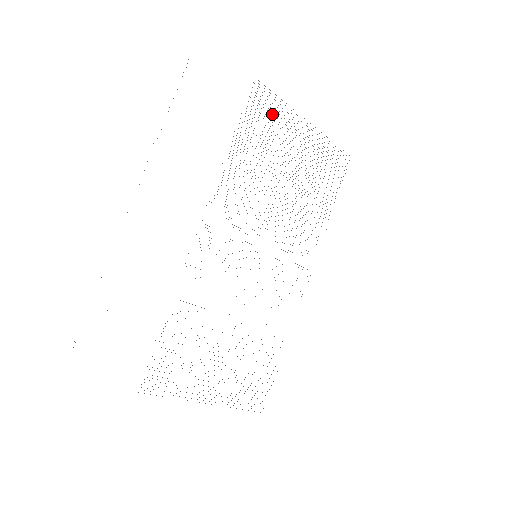
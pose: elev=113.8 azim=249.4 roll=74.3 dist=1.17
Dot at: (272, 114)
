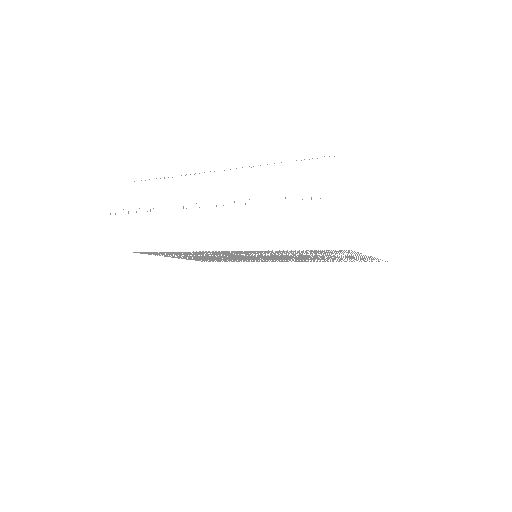
Dot at: occluded
